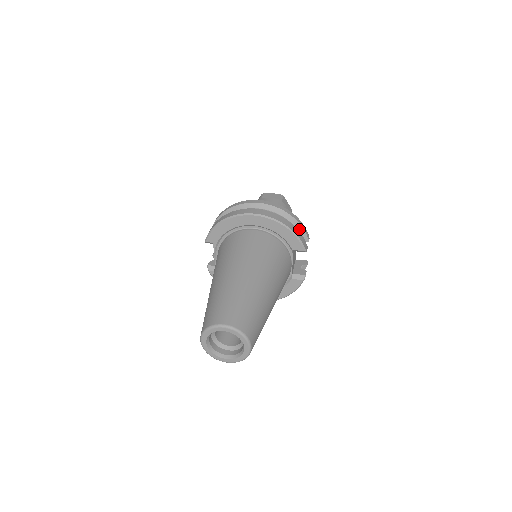
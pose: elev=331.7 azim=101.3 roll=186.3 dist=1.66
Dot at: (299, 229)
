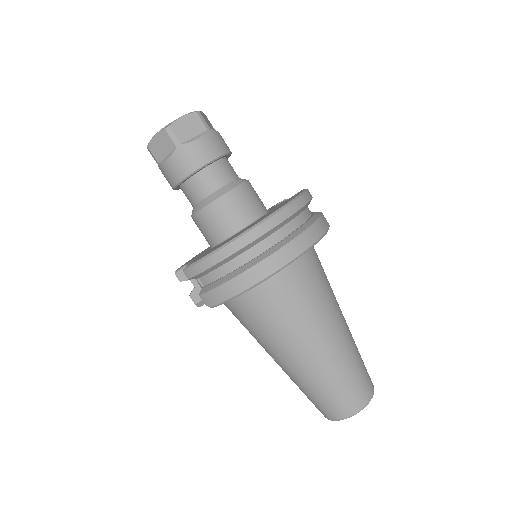
Dot at: occluded
